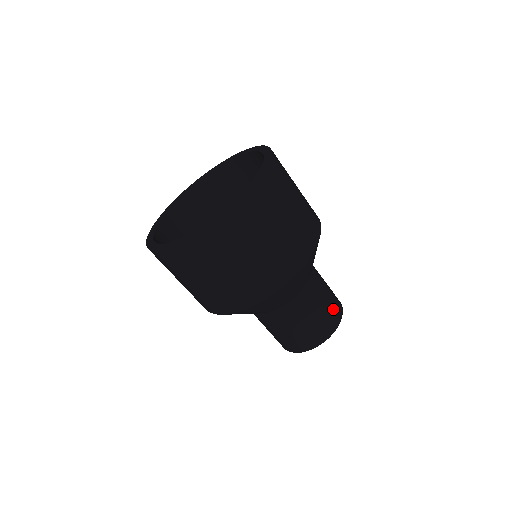
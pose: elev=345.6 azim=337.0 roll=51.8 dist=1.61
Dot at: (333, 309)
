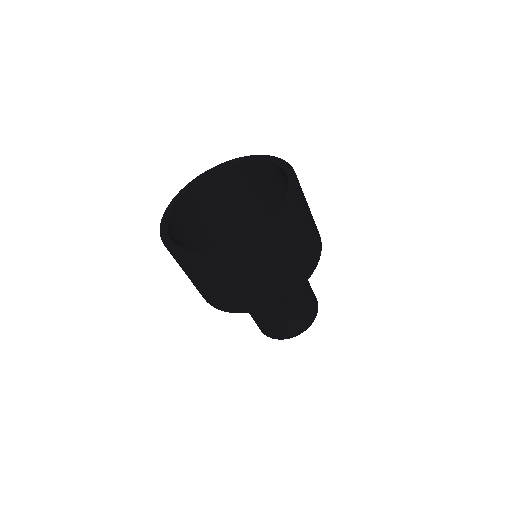
Dot at: occluded
